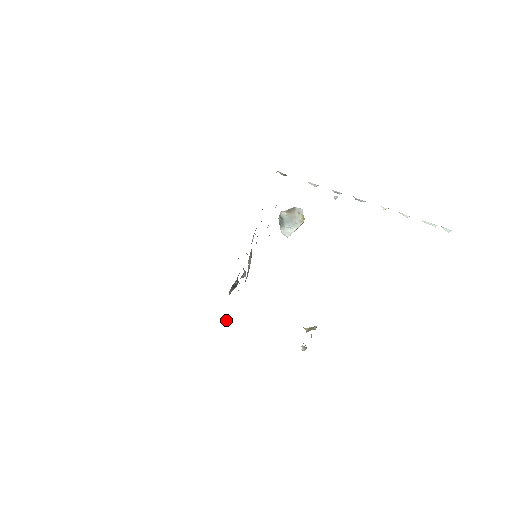
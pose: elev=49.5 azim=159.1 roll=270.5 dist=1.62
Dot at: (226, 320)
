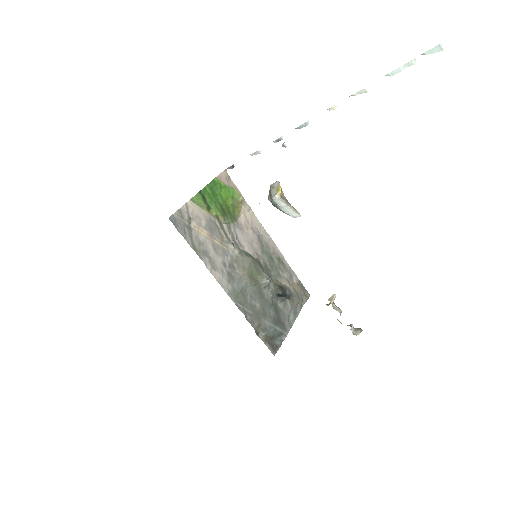
Dot at: (260, 335)
